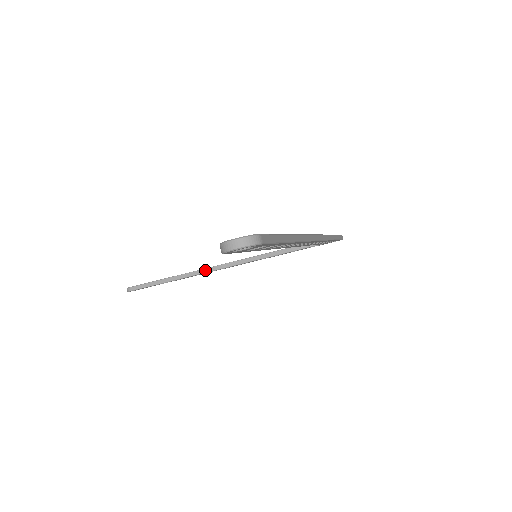
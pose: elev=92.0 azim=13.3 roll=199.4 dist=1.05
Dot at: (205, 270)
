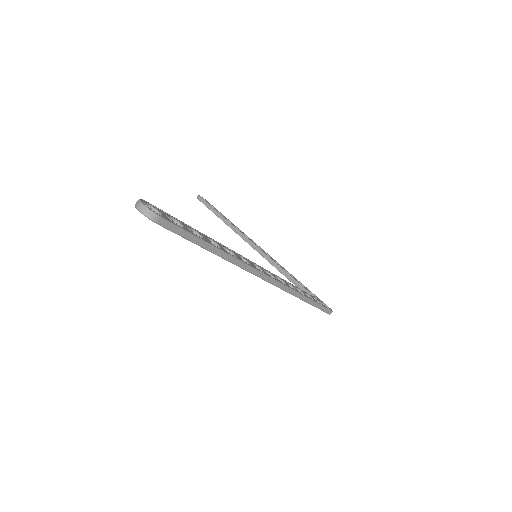
Dot at: (241, 234)
